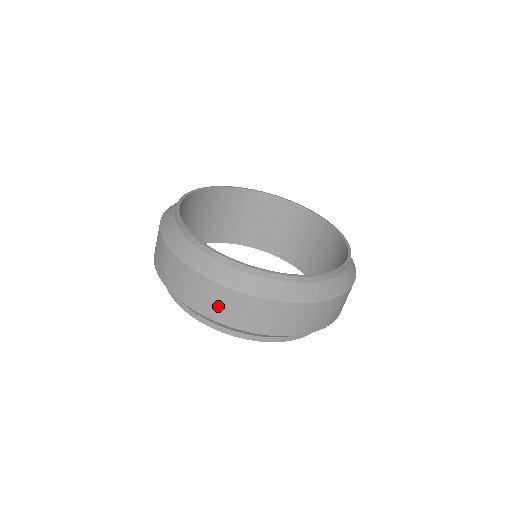
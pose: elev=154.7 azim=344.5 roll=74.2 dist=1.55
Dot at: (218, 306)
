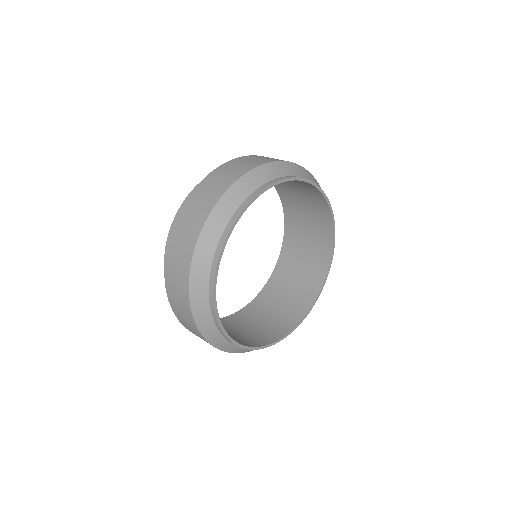
Dot at: (184, 320)
